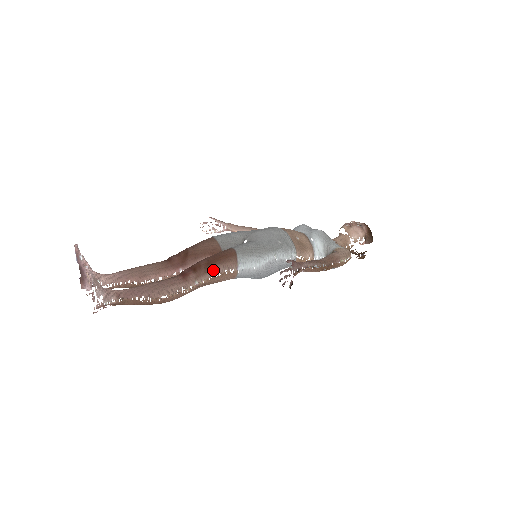
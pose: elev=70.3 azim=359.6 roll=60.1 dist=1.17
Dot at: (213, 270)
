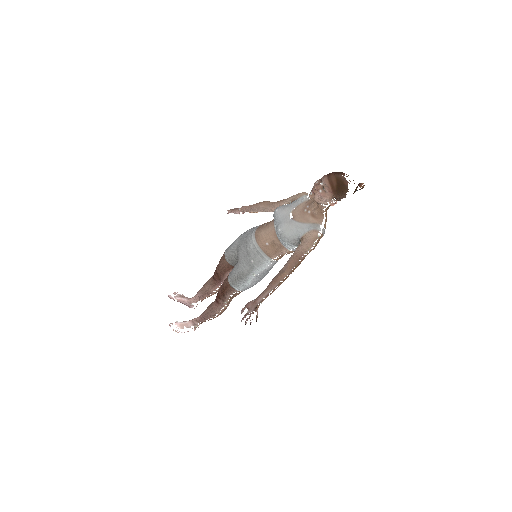
Dot at: (227, 296)
